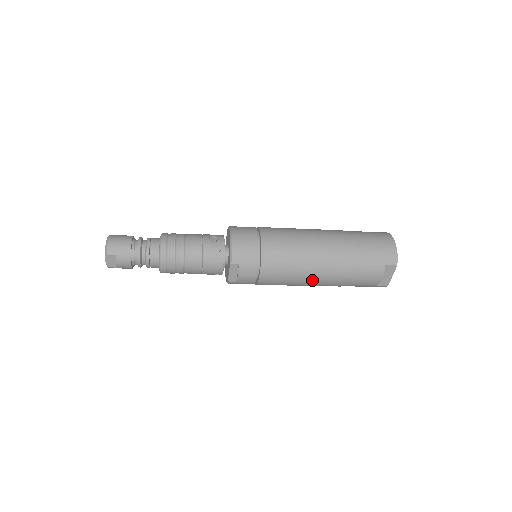
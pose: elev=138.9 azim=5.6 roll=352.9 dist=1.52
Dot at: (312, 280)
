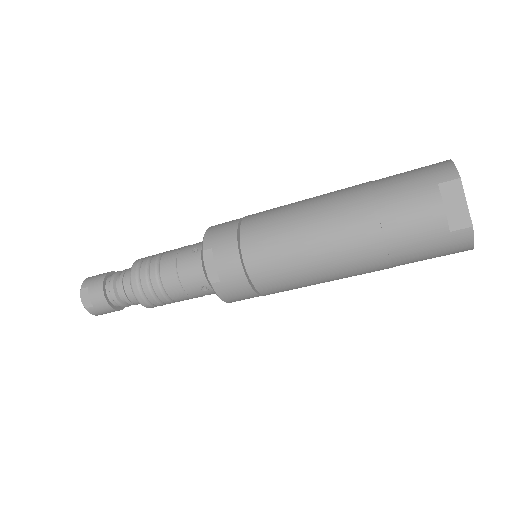
Dot at: (325, 246)
